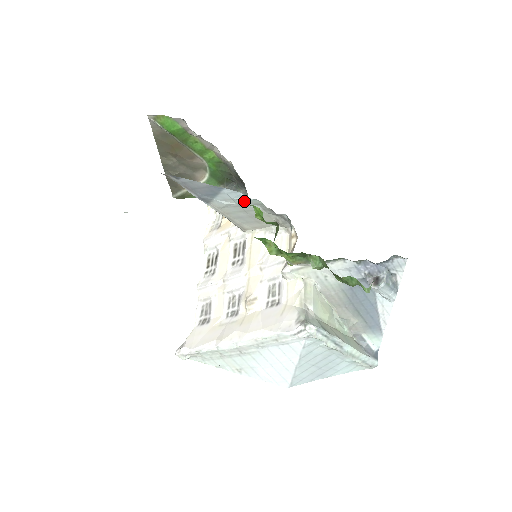
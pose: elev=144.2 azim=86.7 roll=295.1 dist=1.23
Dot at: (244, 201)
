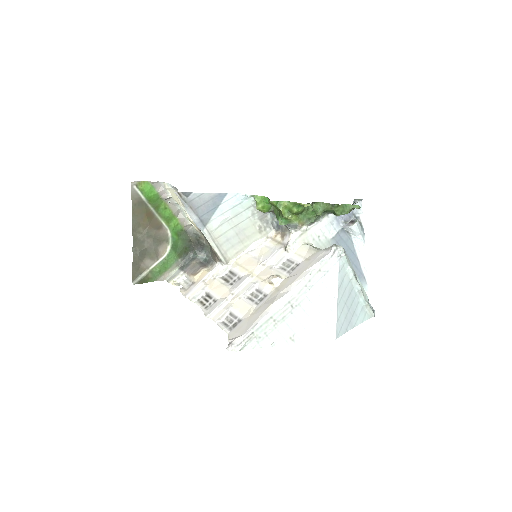
Dot at: (239, 207)
